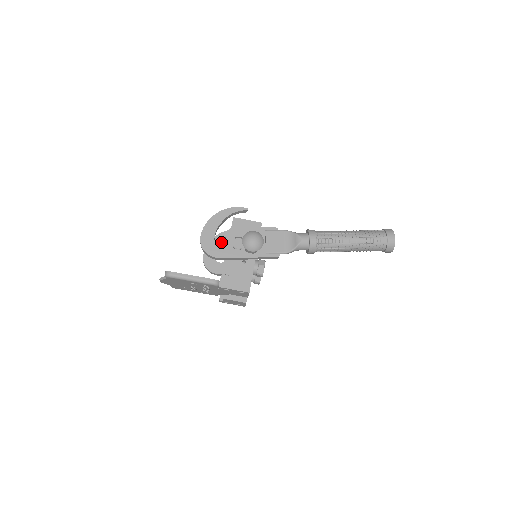
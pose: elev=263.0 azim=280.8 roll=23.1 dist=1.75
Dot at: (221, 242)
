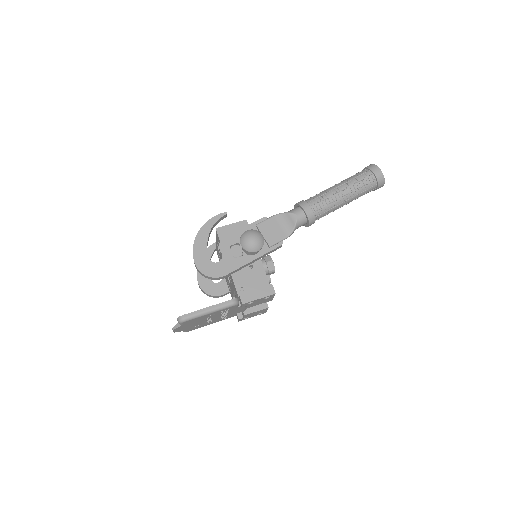
Dot at: occluded
